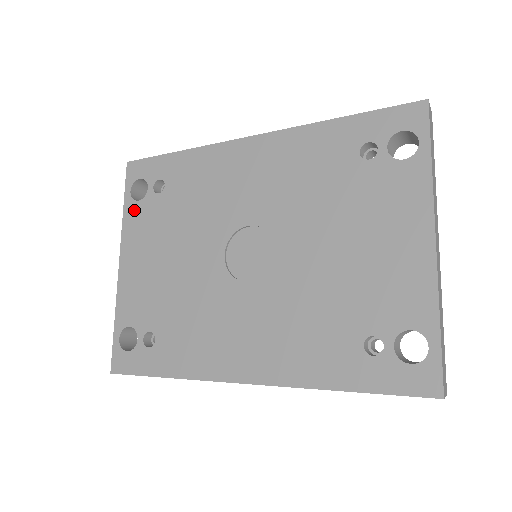
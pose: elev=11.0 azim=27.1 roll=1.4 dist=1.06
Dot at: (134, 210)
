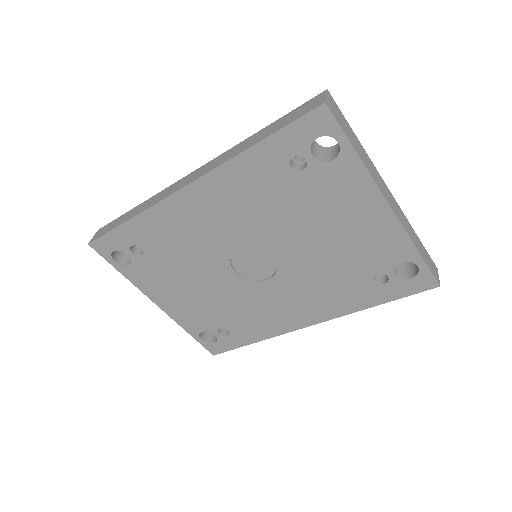
Dot at: (132, 272)
